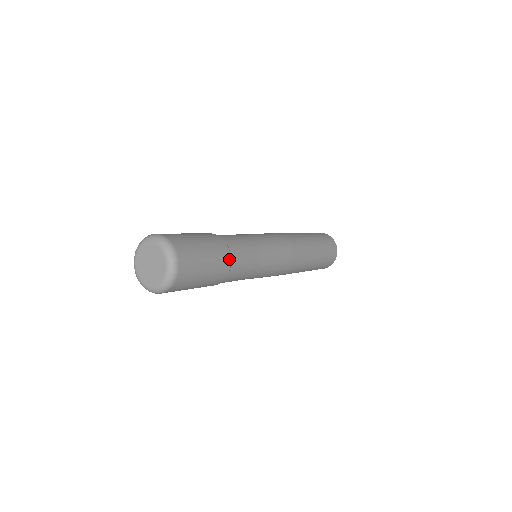
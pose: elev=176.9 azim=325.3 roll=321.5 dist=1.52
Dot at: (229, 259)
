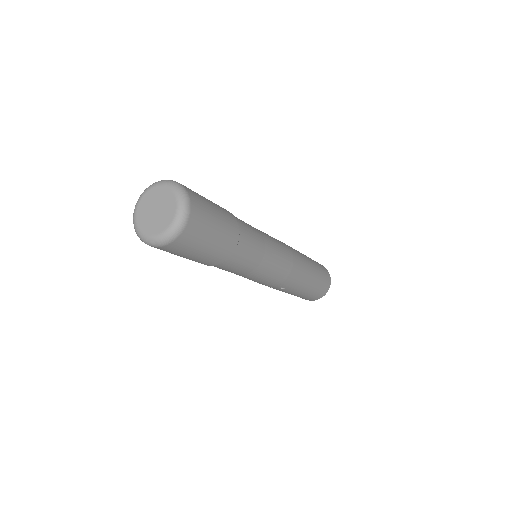
Dot at: (232, 215)
